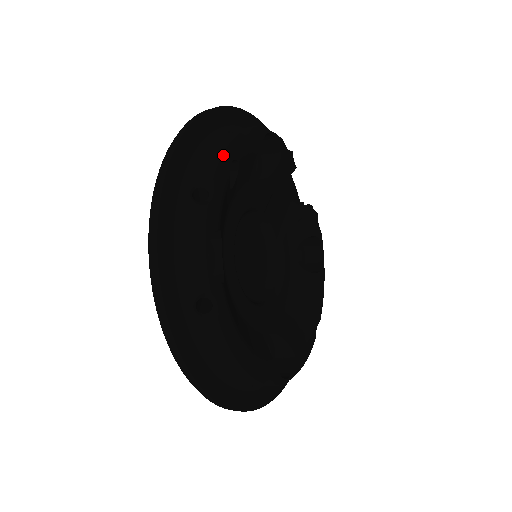
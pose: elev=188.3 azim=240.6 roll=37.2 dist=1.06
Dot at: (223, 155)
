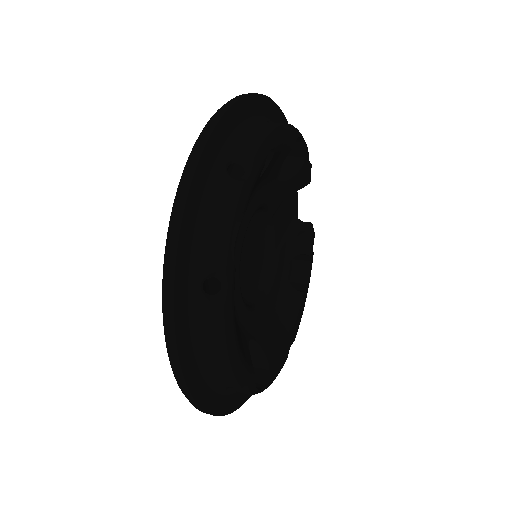
Dot at: (266, 139)
